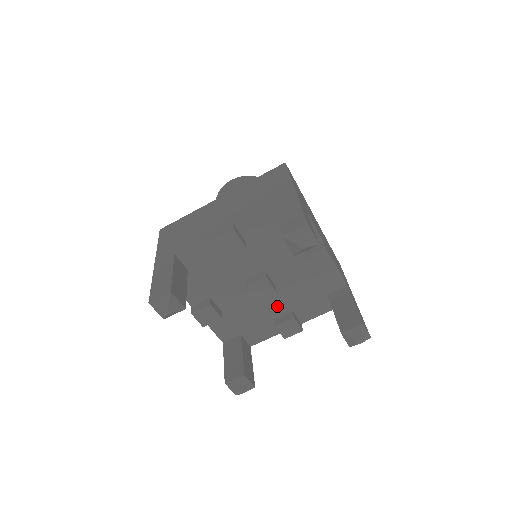
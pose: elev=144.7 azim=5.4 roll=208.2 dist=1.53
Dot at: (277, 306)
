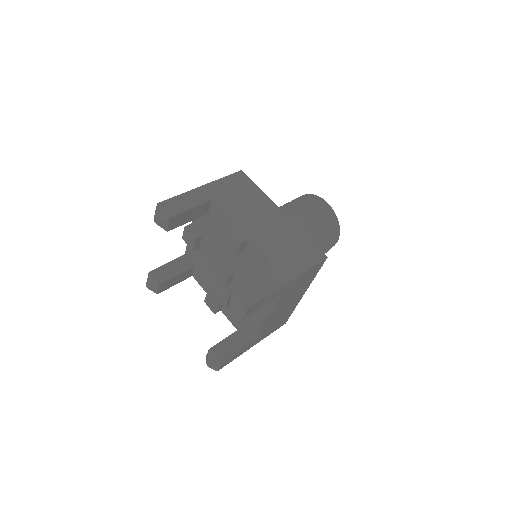
Dot at: (221, 289)
